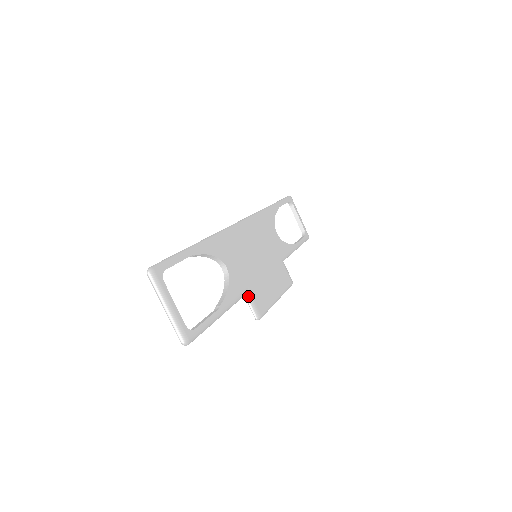
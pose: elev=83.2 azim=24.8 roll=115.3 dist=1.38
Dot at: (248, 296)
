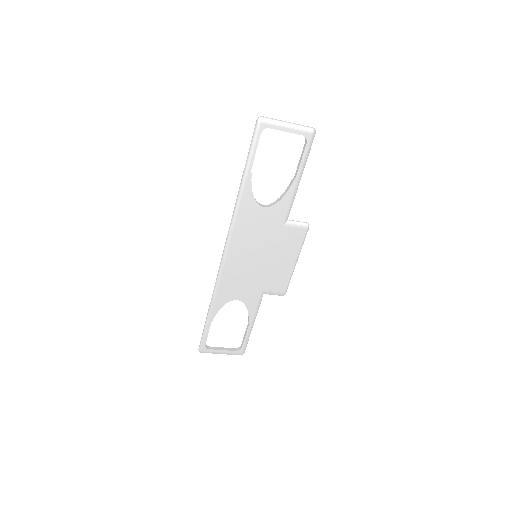
Dot at: (266, 293)
